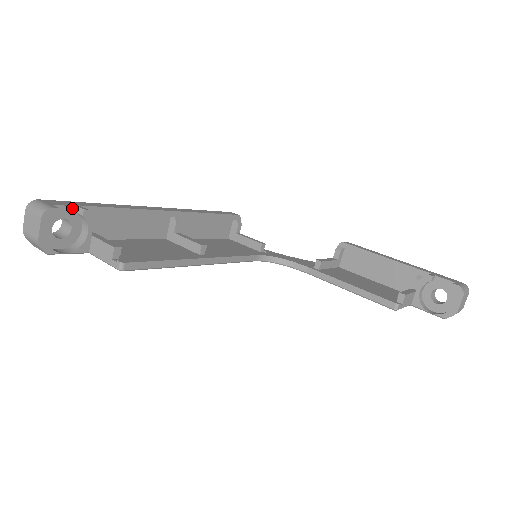
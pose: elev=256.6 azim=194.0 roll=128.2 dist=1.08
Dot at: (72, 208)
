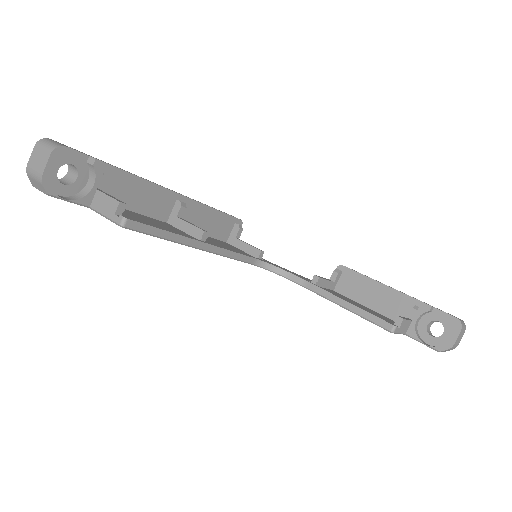
Dot at: (83, 156)
